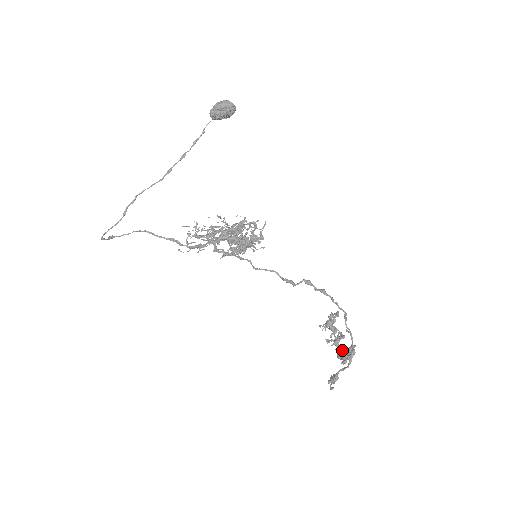
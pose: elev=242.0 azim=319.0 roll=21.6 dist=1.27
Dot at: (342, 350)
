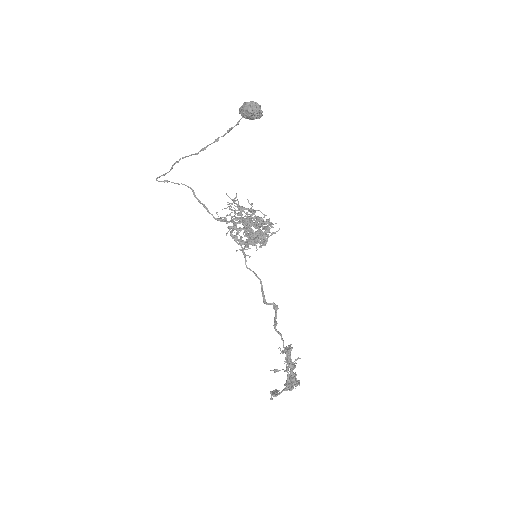
Dot at: occluded
